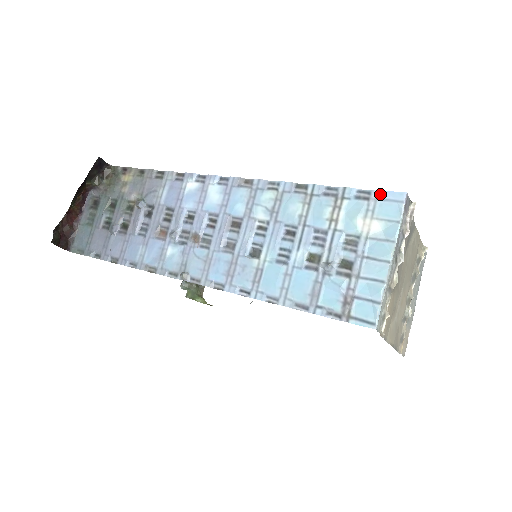
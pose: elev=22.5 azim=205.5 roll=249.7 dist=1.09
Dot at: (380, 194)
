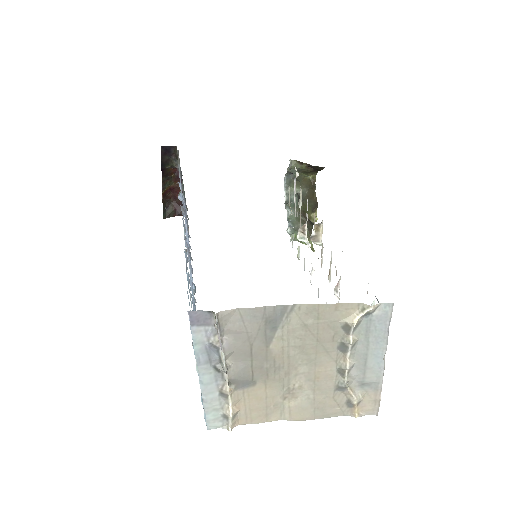
Dot at: (188, 295)
